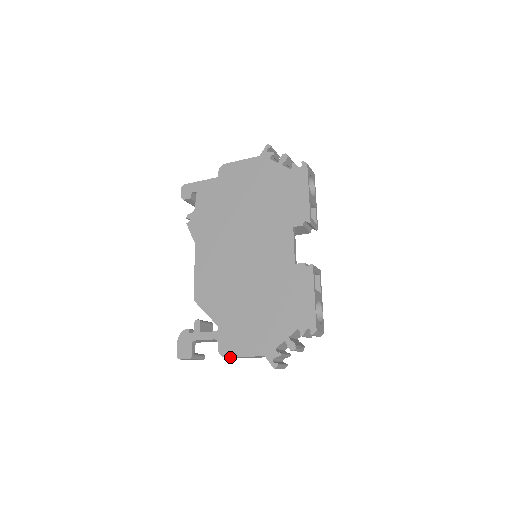
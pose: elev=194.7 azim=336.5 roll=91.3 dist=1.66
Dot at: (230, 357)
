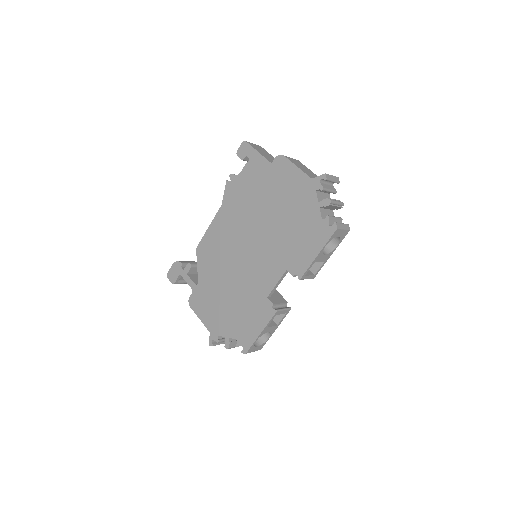
Dot at: occluded
